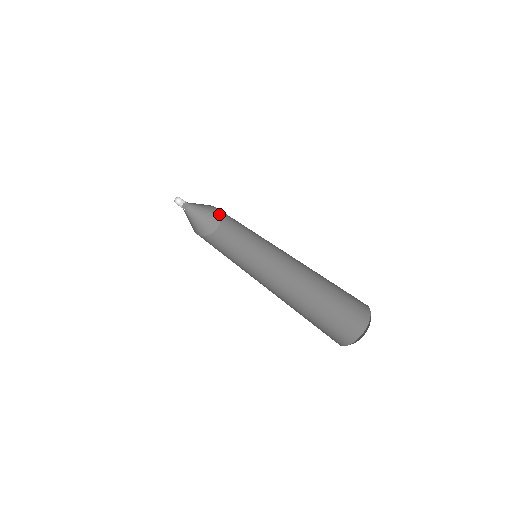
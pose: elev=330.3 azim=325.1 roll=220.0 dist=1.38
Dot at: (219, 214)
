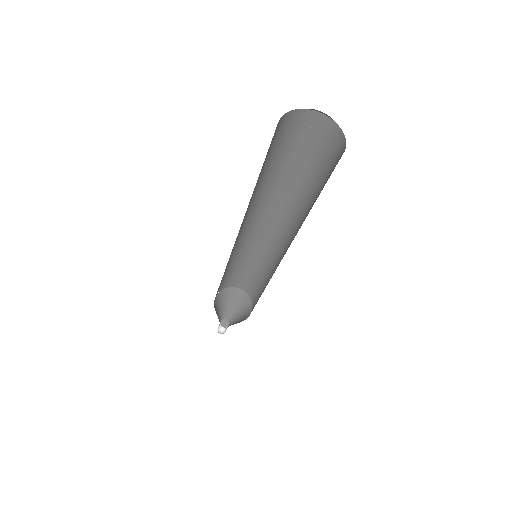
Dot at: (251, 304)
